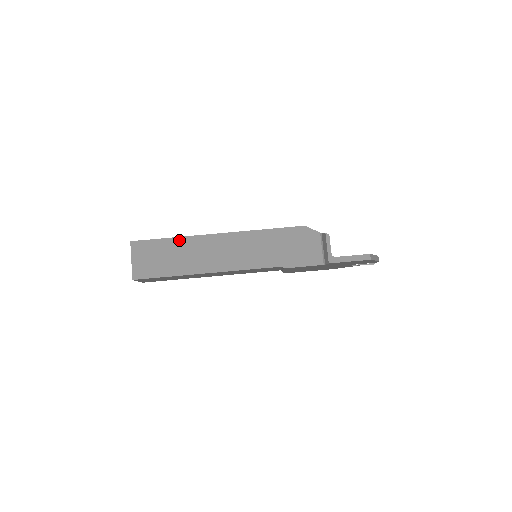
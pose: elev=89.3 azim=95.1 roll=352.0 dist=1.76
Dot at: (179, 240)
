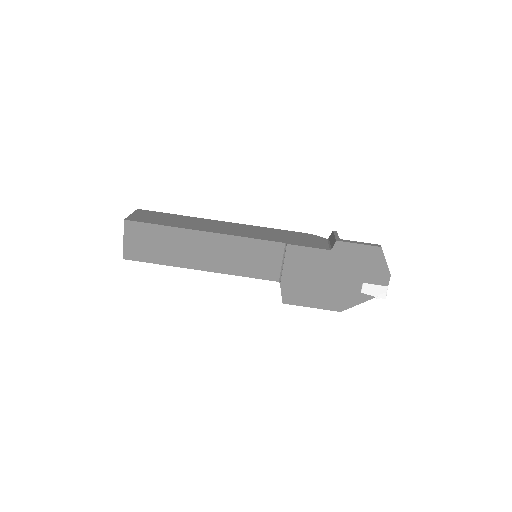
Dot at: (185, 217)
